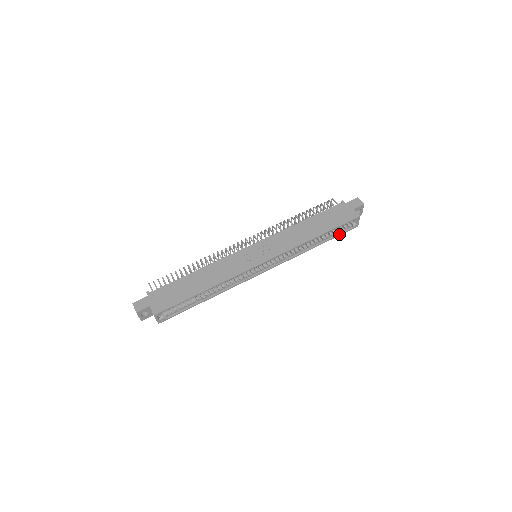
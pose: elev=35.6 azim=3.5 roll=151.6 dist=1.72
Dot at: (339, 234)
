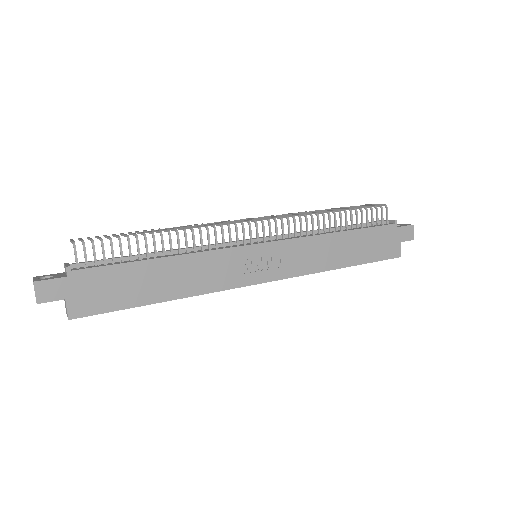
Dot at: occluded
